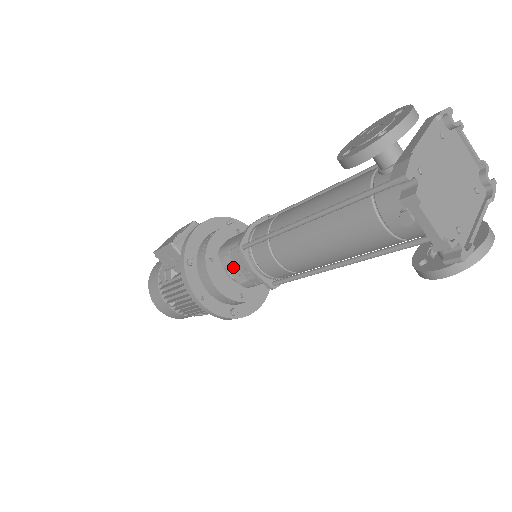
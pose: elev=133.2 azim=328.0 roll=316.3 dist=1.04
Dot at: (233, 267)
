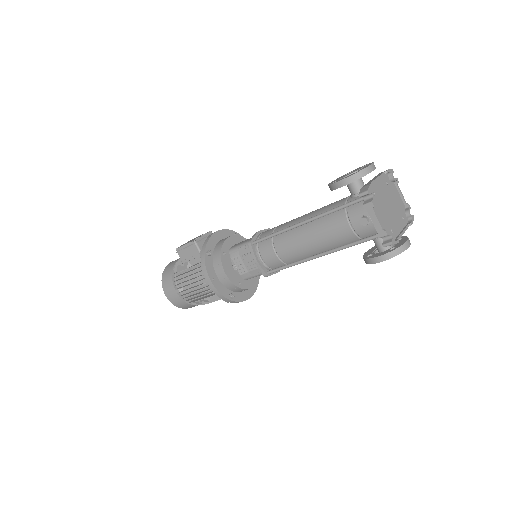
Dot at: (239, 261)
